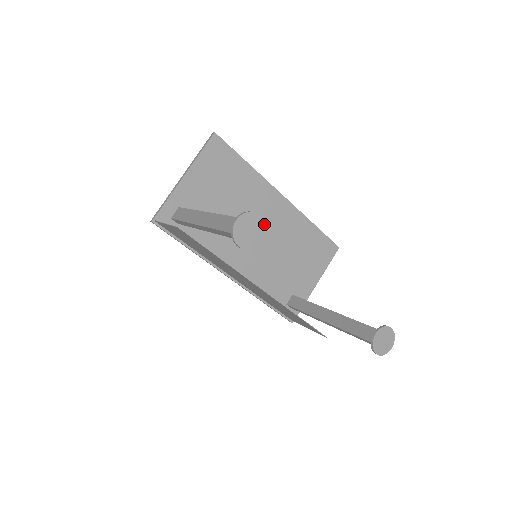
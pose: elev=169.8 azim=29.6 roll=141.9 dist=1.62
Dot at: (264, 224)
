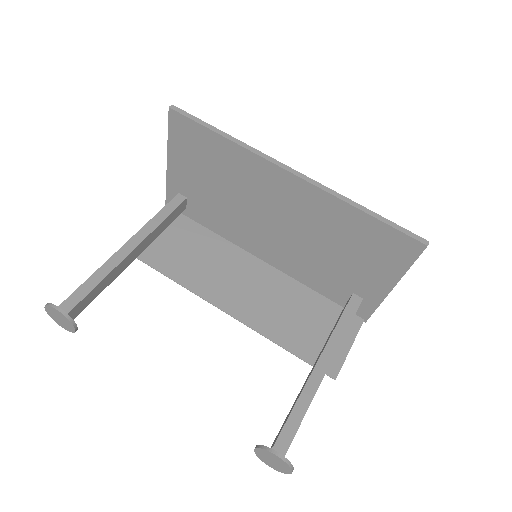
Dot at: (65, 316)
